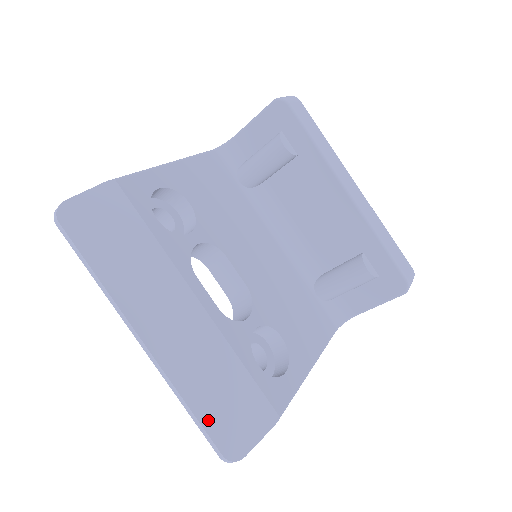
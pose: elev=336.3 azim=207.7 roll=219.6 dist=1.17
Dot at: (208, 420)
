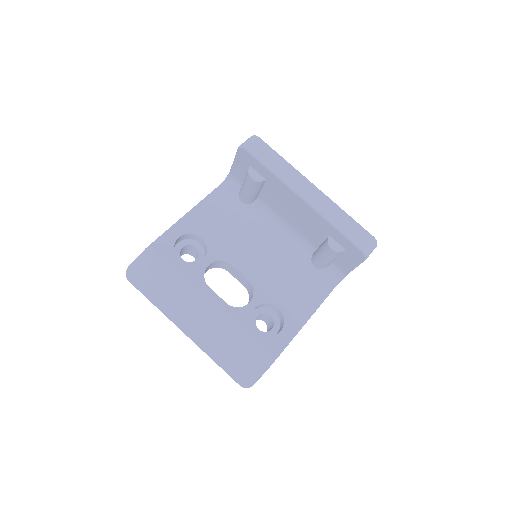
Dot at: (229, 368)
